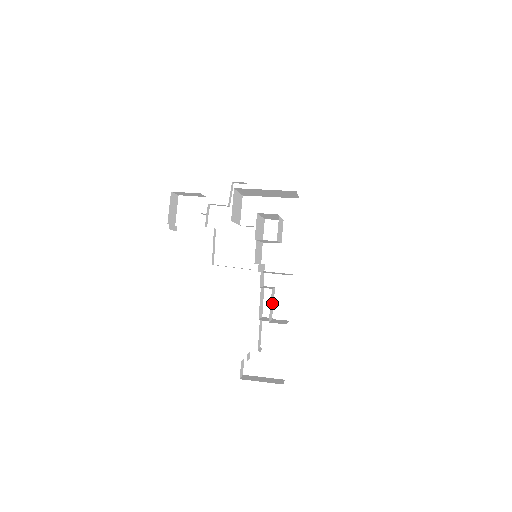
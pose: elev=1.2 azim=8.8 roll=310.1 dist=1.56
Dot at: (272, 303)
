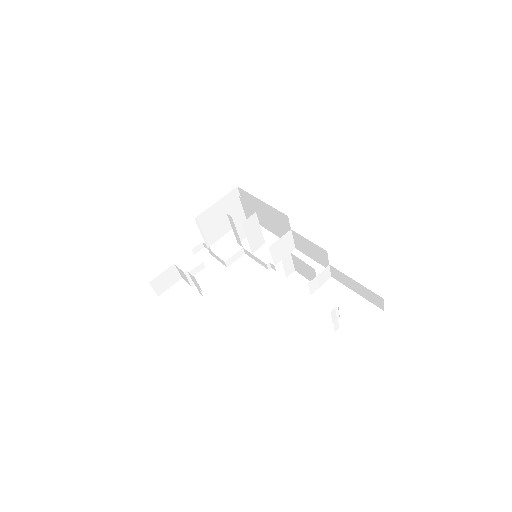
Dot at: (303, 267)
